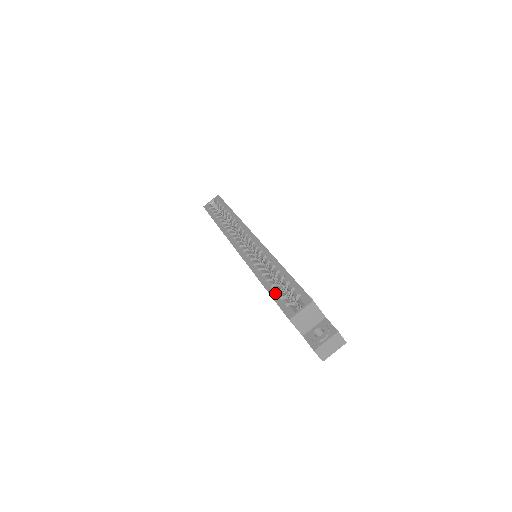
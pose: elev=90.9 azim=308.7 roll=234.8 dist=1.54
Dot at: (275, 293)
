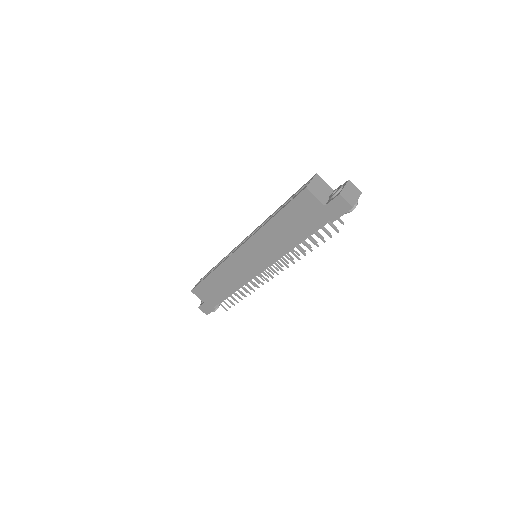
Dot at: (285, 205)
